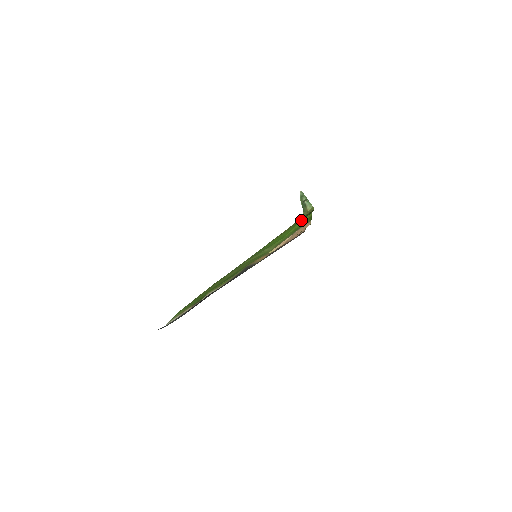
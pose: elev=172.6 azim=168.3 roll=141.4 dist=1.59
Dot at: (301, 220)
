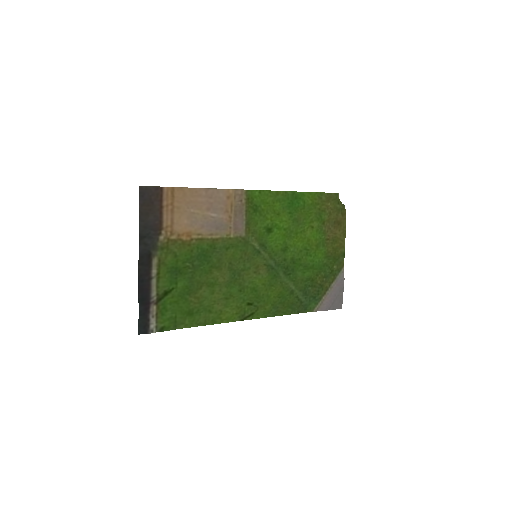
Dot at: (288, 204)
